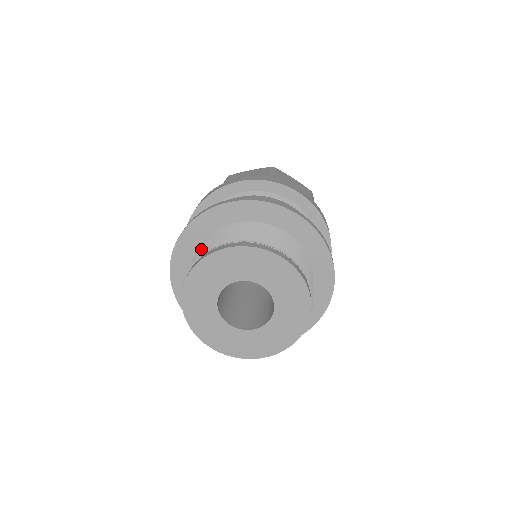
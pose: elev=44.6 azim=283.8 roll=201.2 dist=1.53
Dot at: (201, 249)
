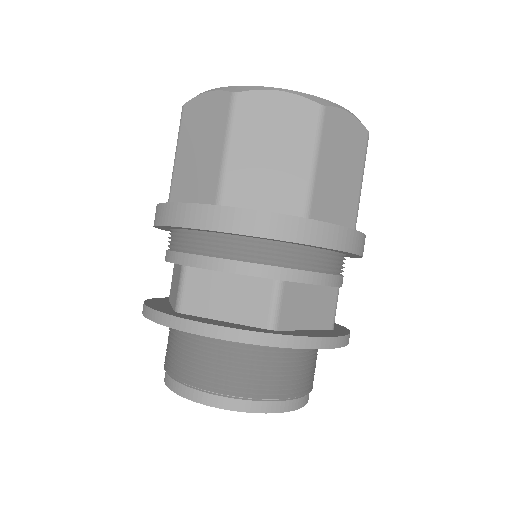
Dot at: occluded
